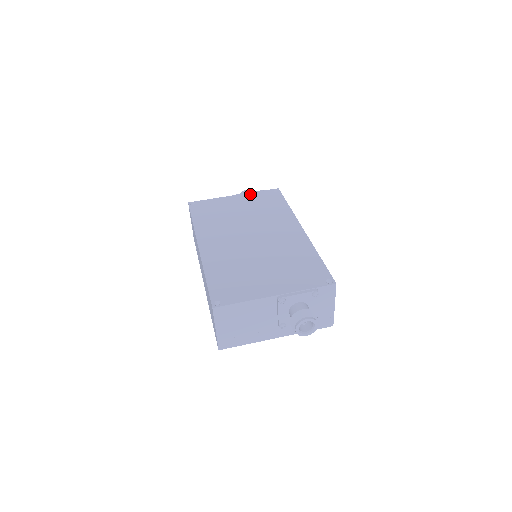
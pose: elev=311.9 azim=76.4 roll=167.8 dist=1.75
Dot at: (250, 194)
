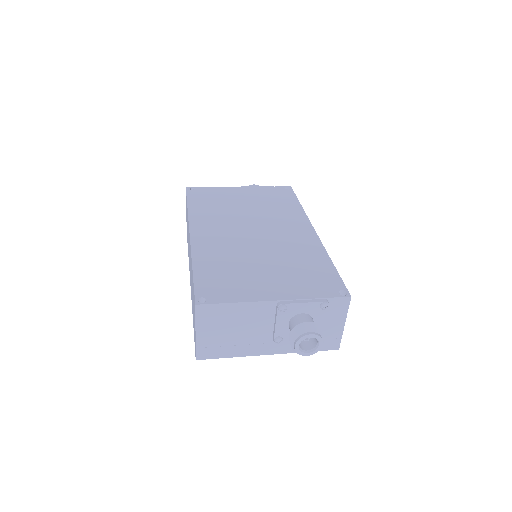
Dot at: (258, 188)
